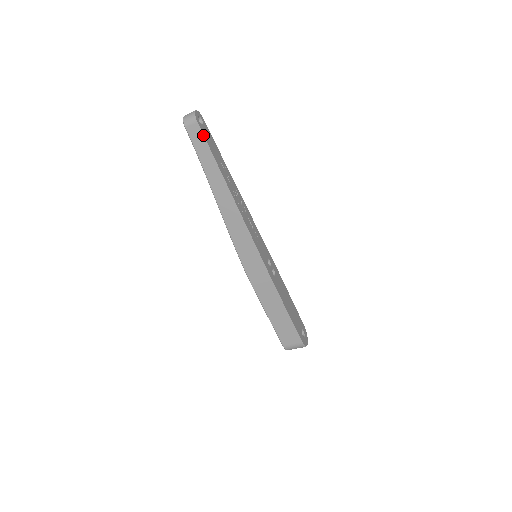
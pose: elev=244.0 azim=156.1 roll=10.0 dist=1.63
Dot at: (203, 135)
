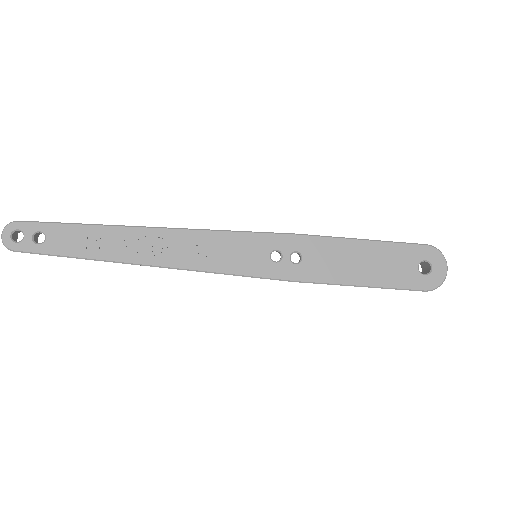
Dot at: (36, 253)
